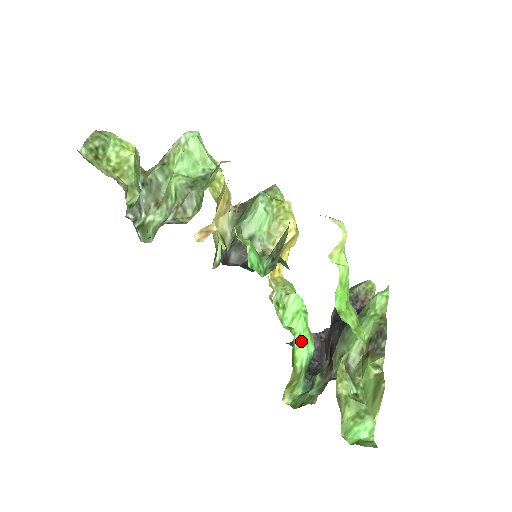
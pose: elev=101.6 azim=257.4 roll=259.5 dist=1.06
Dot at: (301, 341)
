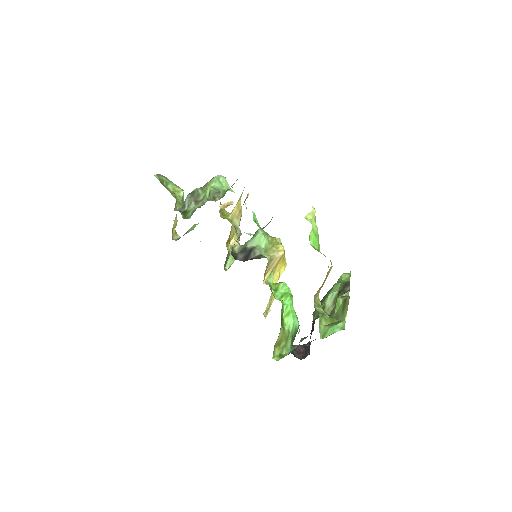
Dot at: (288, 312)
